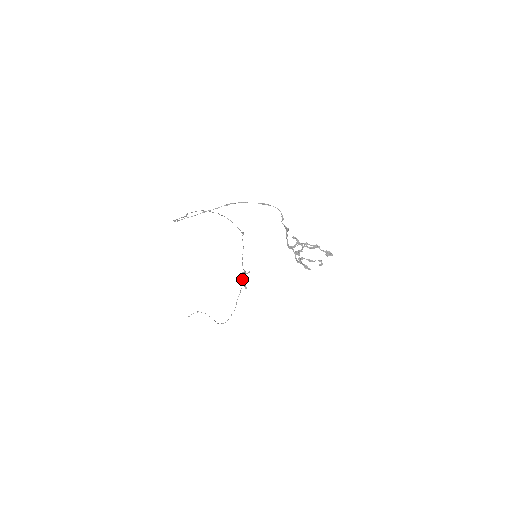
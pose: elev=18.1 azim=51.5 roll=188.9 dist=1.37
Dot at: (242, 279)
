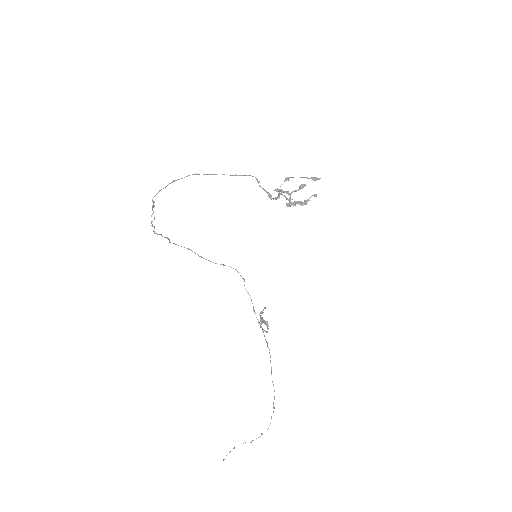
Dot at: occluded
